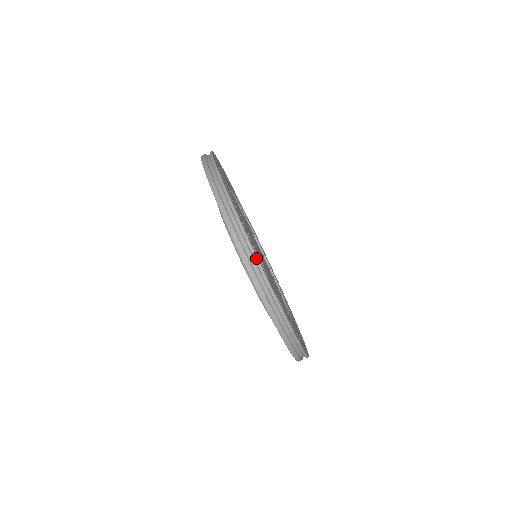
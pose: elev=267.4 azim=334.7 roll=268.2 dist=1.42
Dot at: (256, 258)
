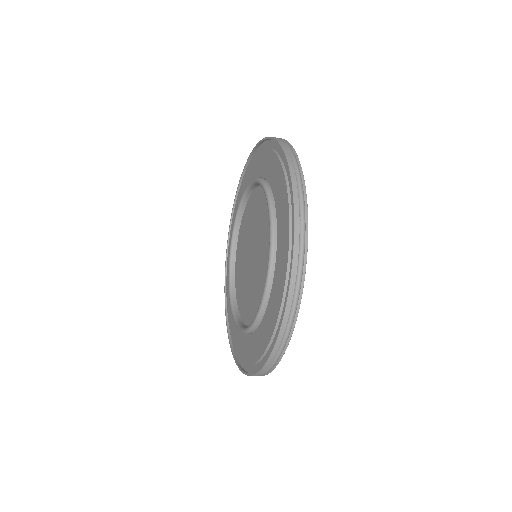
Dot at: (303, 180)
